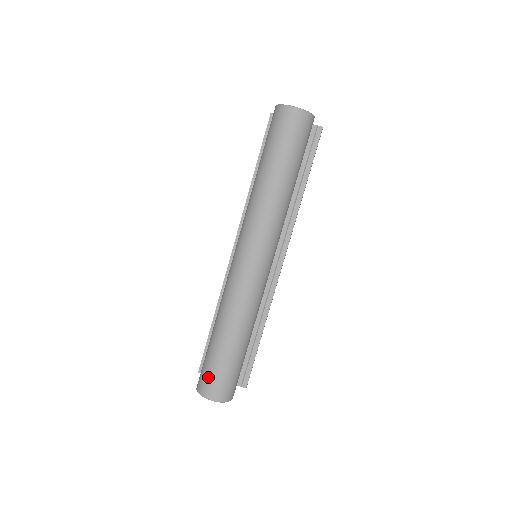
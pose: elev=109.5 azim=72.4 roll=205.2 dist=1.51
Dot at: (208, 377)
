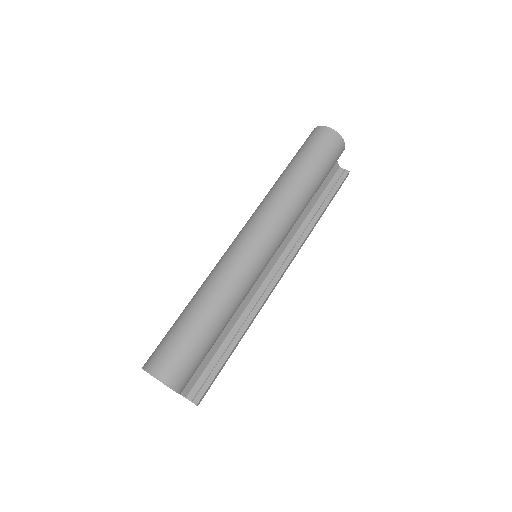
Dot at: (162, 349)
